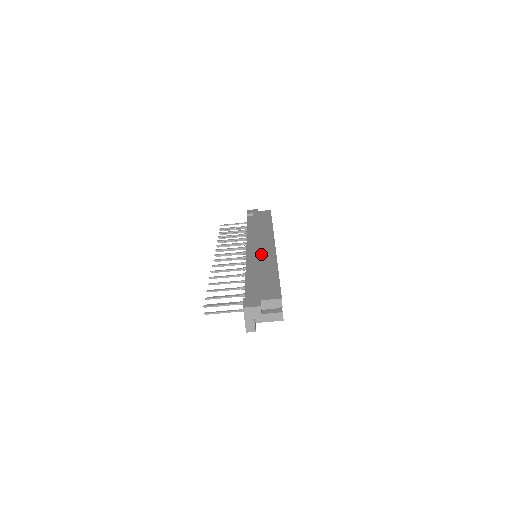
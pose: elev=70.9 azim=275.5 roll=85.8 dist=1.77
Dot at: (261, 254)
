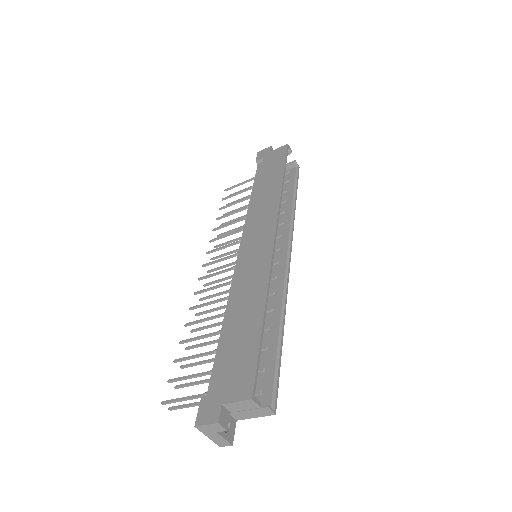
Dot at: (250, 267)
